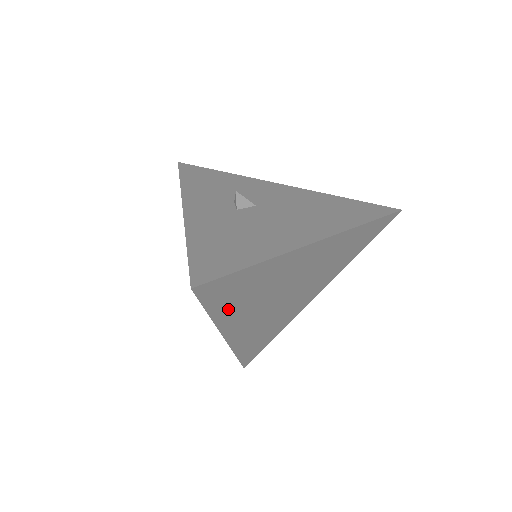
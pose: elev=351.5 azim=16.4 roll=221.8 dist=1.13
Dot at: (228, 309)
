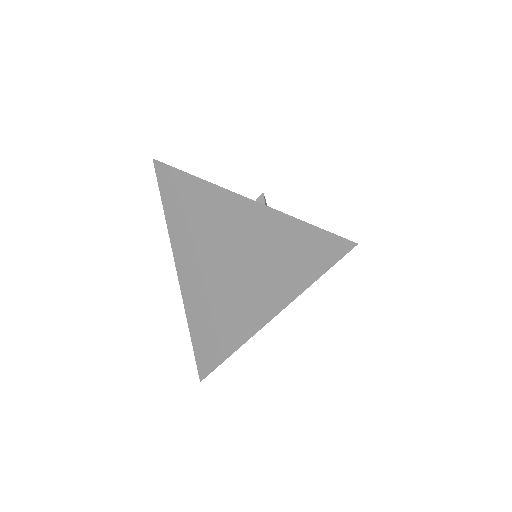
Dot at: occluded
